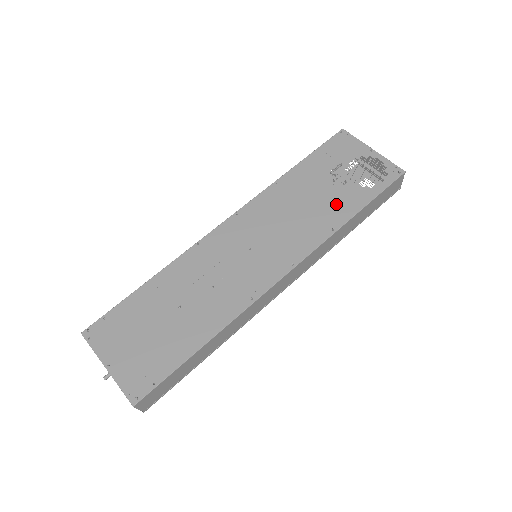
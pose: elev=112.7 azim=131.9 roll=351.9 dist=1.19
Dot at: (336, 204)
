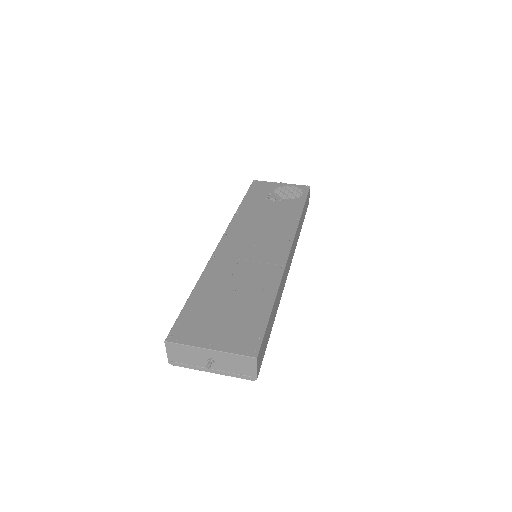
Dot at: (286, 210)
